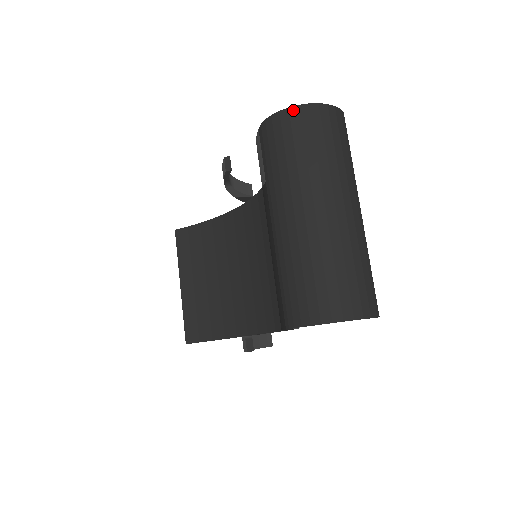
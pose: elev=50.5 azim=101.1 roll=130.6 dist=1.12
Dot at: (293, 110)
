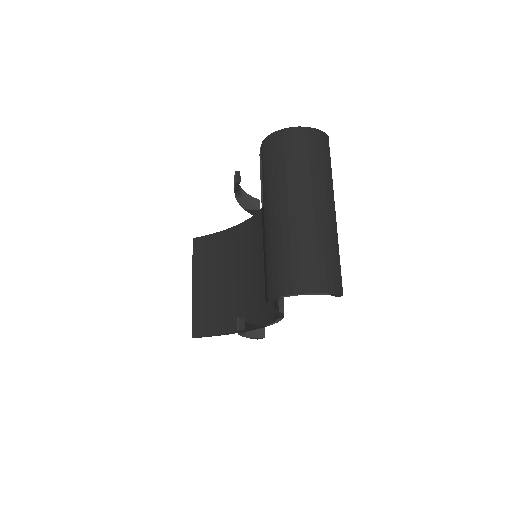
Dot at: (287, 131)
